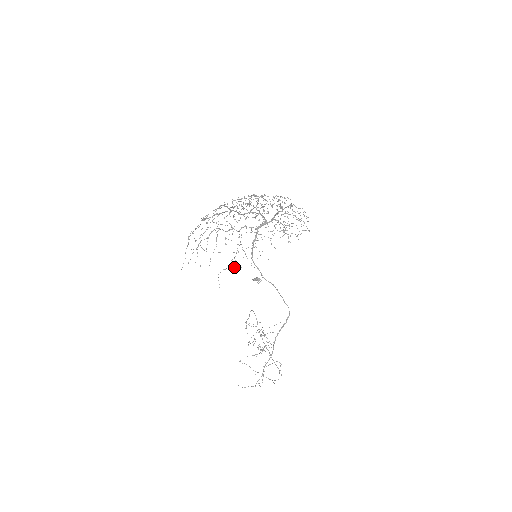
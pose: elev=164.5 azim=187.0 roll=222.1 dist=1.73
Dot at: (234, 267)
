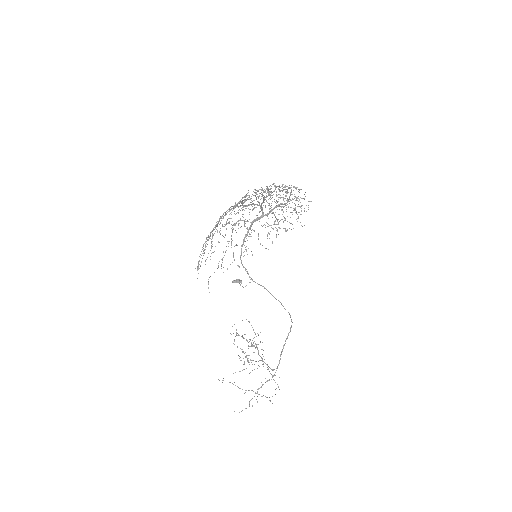
Dot at: occluded
